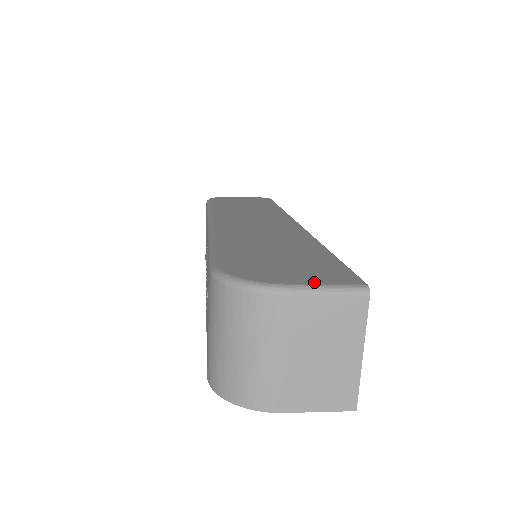
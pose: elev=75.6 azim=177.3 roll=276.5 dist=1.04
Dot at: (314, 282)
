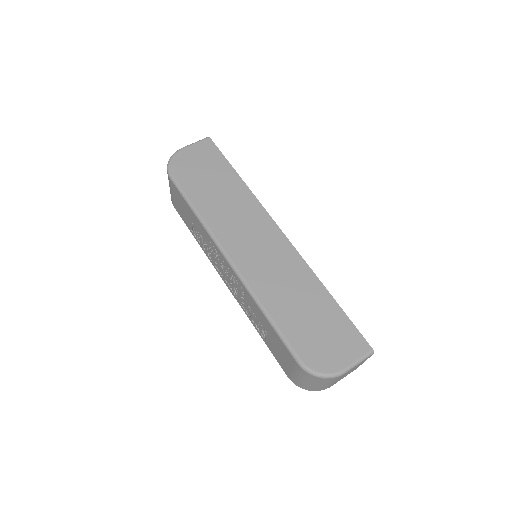
Dot at: (352, 360)
